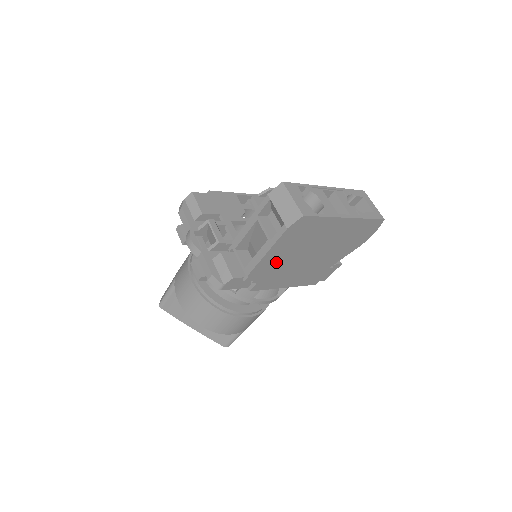
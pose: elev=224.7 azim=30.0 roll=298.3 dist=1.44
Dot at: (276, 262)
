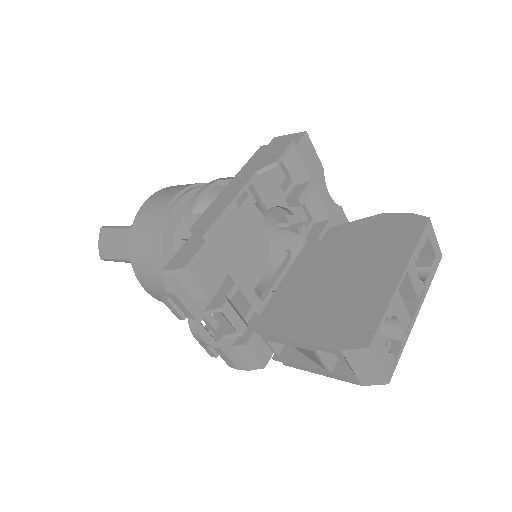
Dot at: occluded
